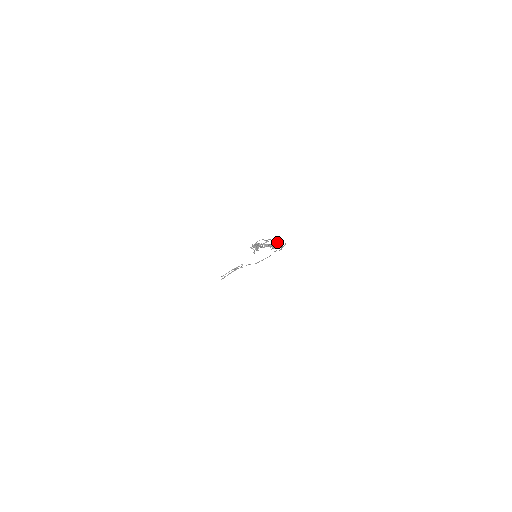
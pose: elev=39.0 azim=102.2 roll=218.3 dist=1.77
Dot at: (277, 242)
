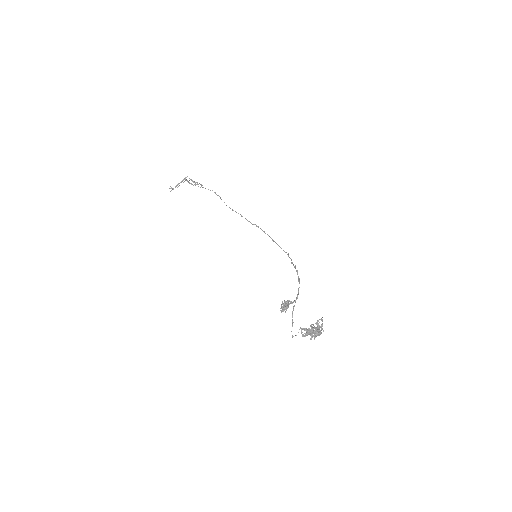
Dot at: (320, 332)
